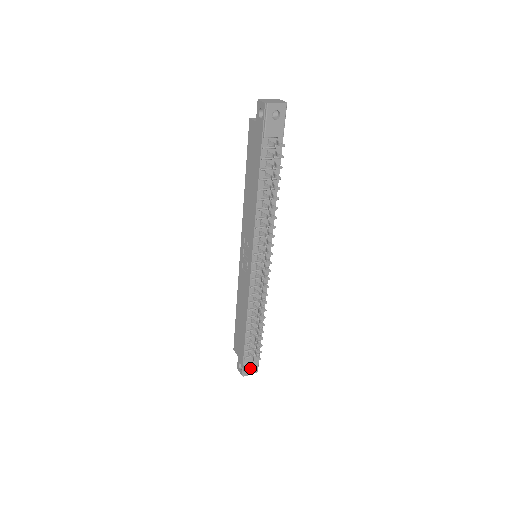
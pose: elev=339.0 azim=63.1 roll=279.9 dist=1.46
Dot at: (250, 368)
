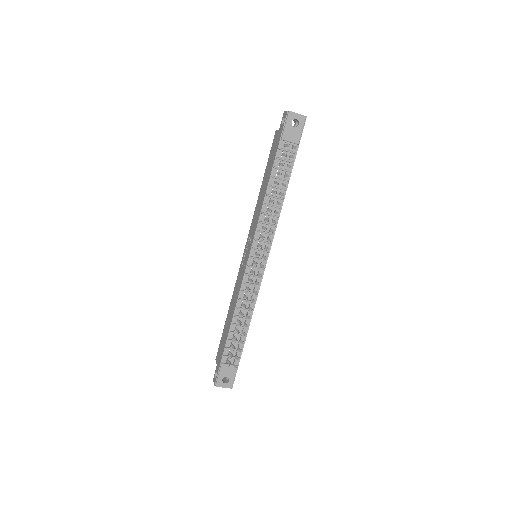
Dot at: (225, 381)
